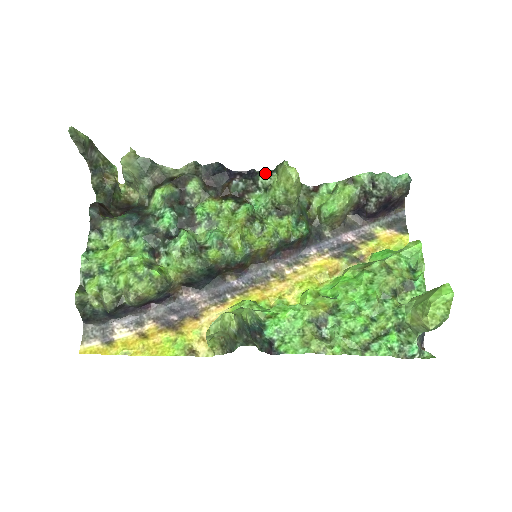
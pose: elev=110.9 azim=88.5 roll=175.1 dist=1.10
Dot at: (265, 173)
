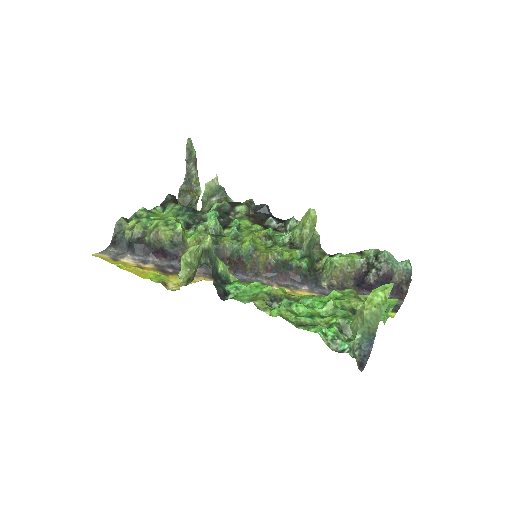
Dot at: occluded
